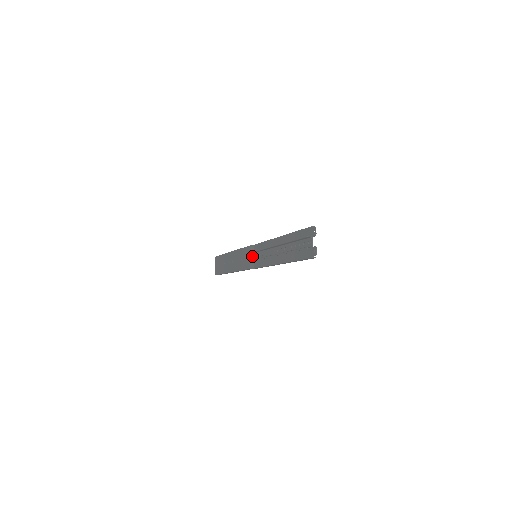
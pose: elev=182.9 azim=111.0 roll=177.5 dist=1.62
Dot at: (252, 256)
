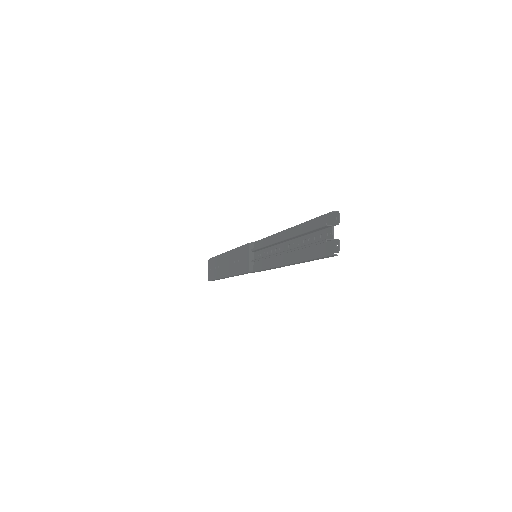
Dot at: (251, 256)
